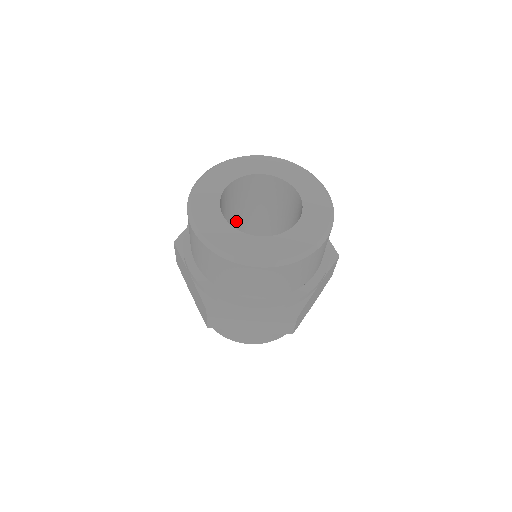
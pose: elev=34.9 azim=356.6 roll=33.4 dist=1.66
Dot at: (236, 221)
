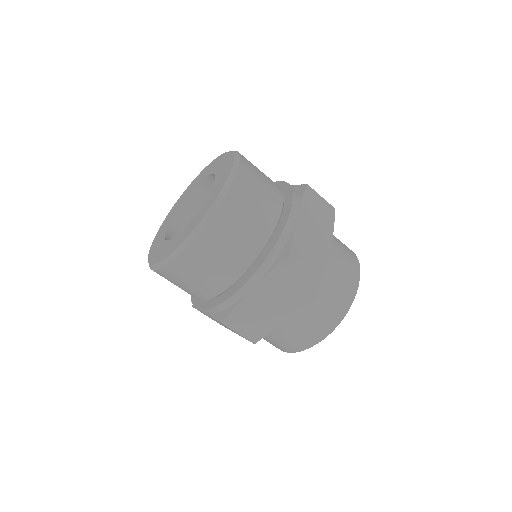
Dot at: occluded
